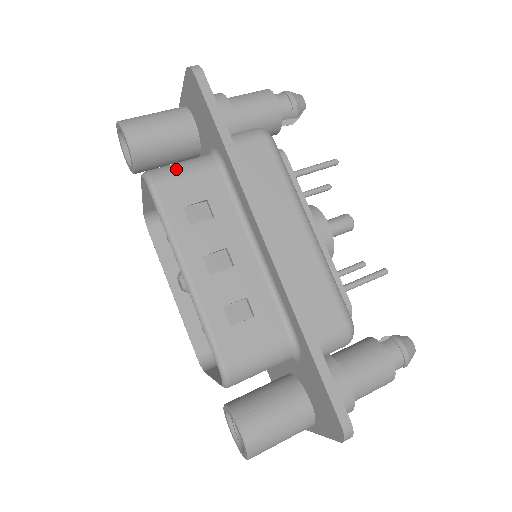
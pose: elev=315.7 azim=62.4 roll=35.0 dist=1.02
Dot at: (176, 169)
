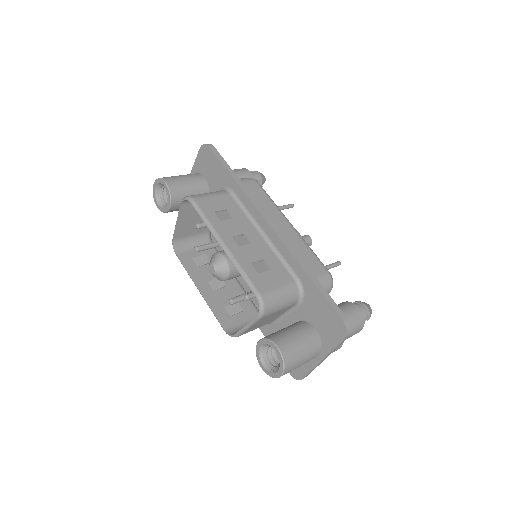
Dot at: (205, 194)
